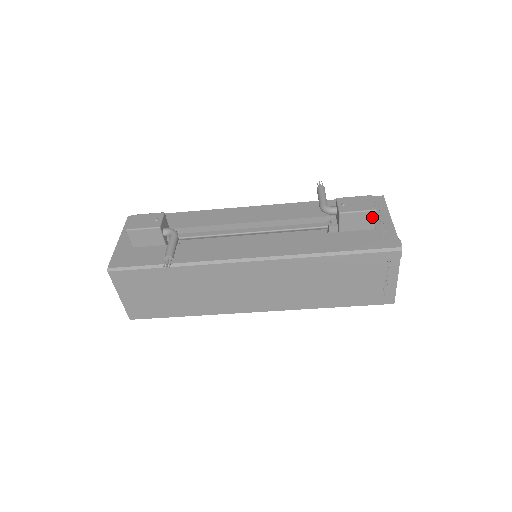
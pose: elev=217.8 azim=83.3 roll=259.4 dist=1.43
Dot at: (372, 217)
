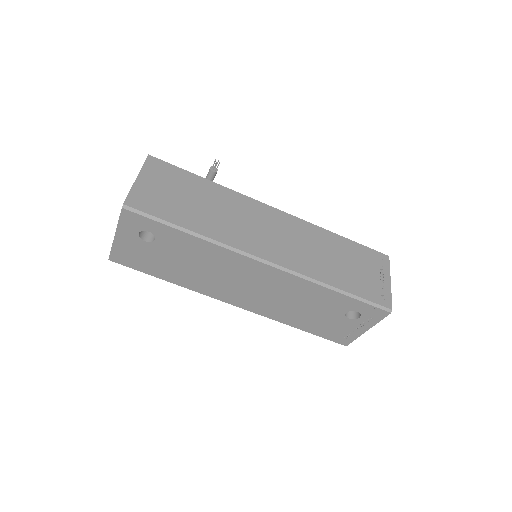
Dot at: occluded
